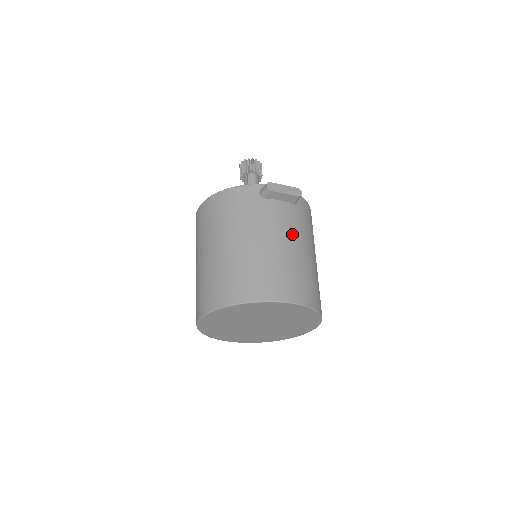
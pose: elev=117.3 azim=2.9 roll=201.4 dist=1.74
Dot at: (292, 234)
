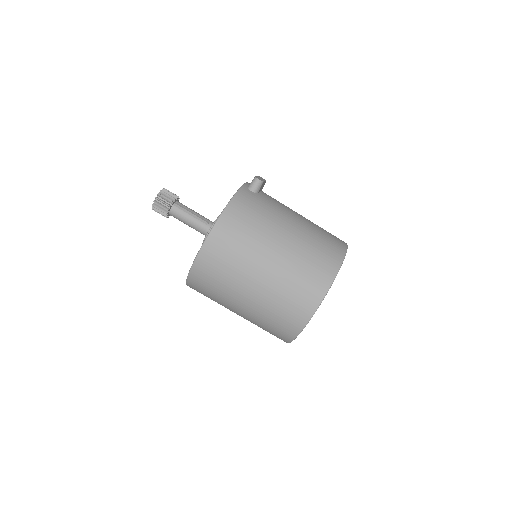
Dot at: occluded
